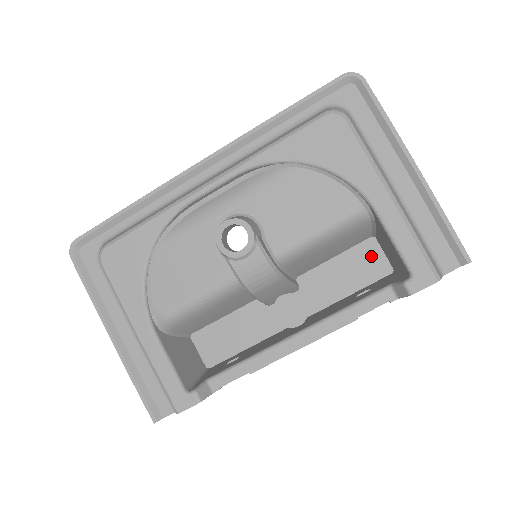
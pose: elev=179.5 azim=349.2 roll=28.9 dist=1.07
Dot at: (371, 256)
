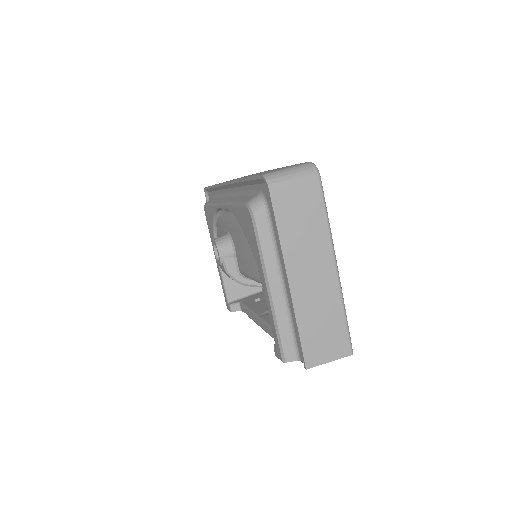
Dot at: occluded
